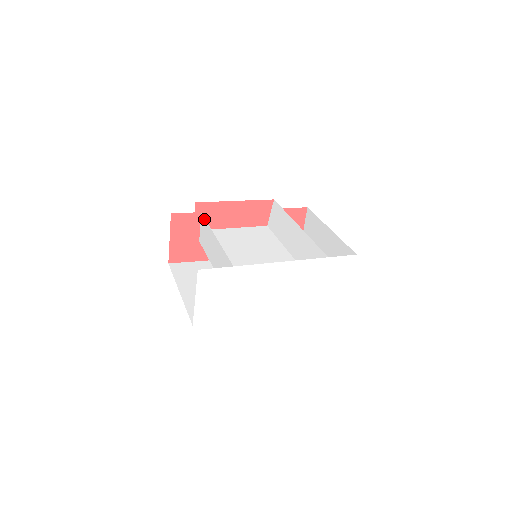
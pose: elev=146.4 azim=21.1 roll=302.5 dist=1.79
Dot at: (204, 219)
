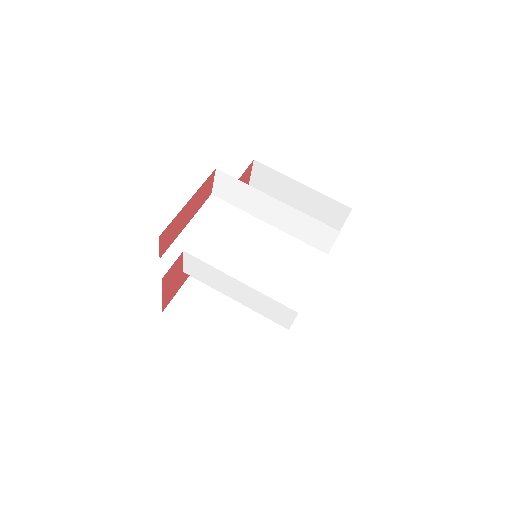
Dot at: (197, 260)
